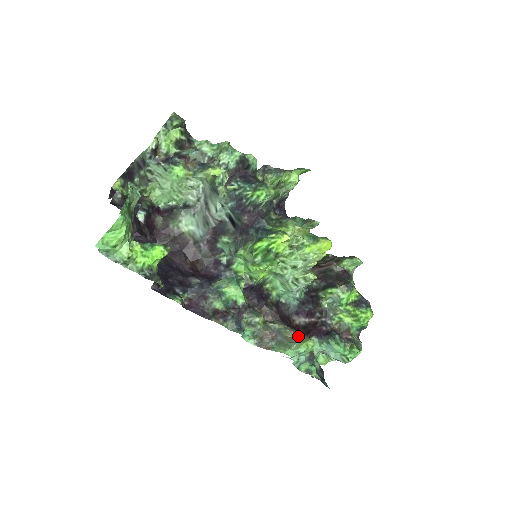
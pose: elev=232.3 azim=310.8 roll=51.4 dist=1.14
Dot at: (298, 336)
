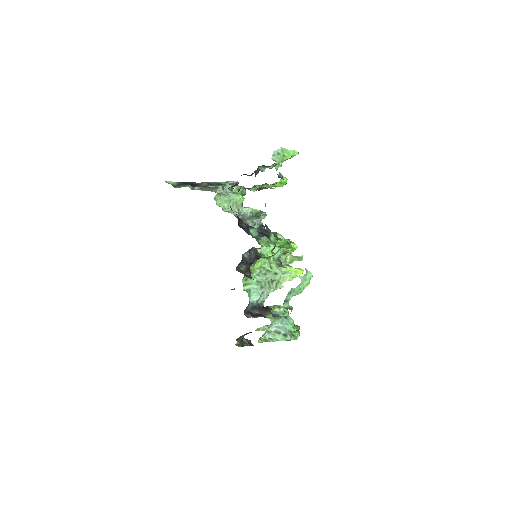
Dot at: occluded
